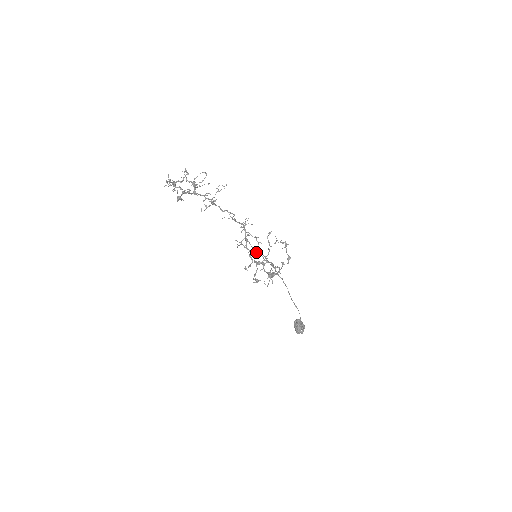
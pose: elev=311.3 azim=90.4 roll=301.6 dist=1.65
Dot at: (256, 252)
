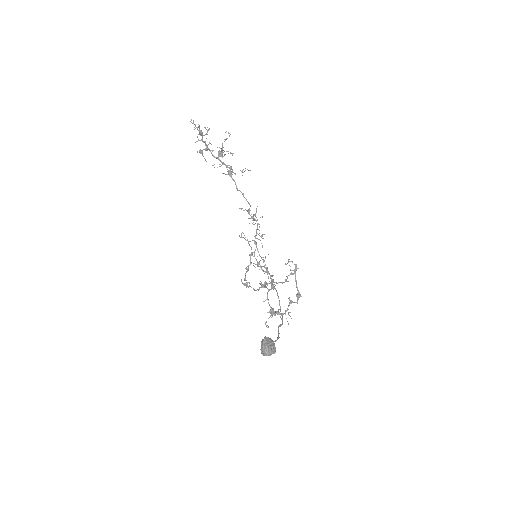
Dot at: (263, 266)
